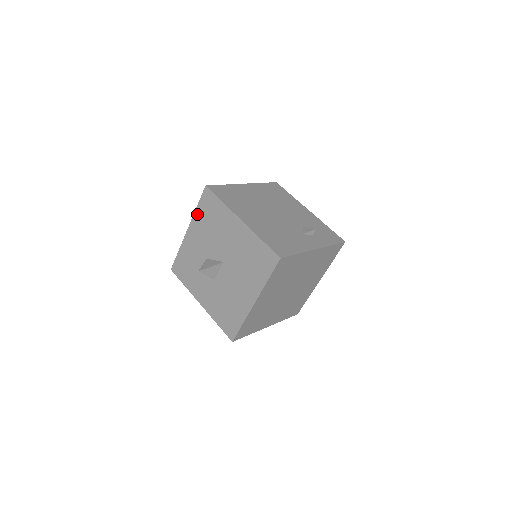
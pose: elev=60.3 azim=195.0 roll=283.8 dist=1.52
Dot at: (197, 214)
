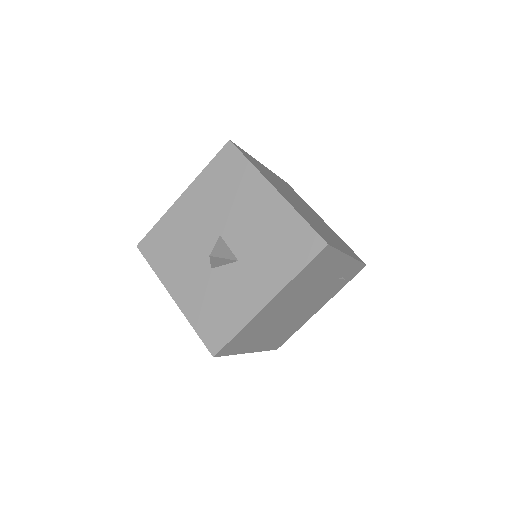
Dot at: (159, 271)
